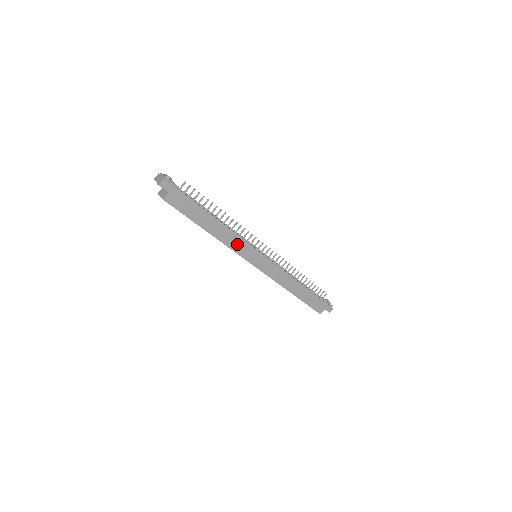
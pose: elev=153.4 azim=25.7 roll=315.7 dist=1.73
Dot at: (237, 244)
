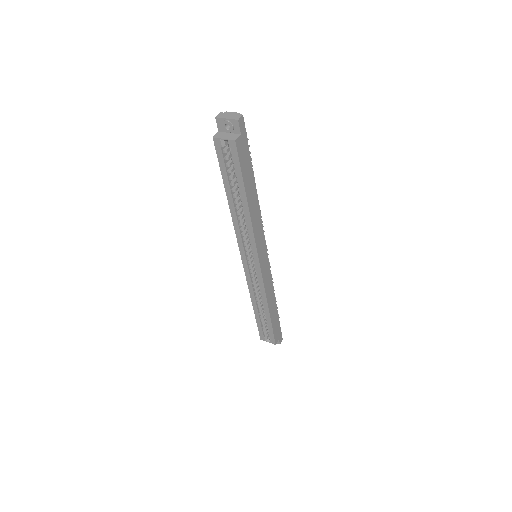
Dot at: (258, 231)
